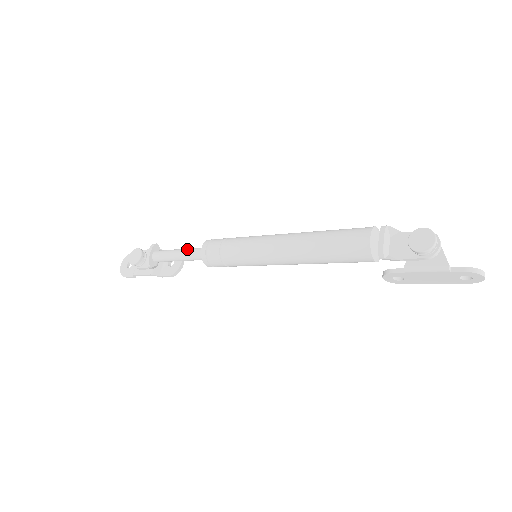
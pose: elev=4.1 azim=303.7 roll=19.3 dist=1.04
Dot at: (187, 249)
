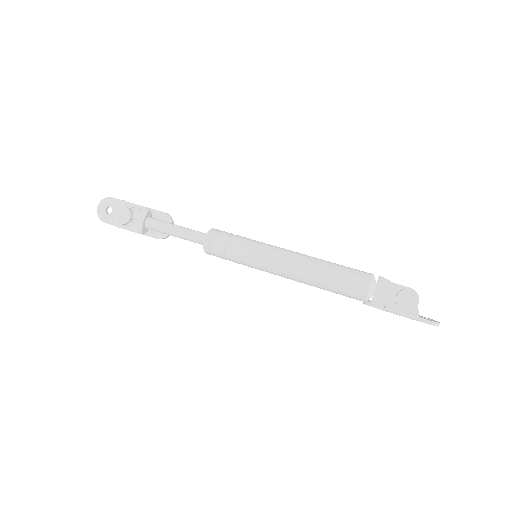
Dot at: (186, 230)
